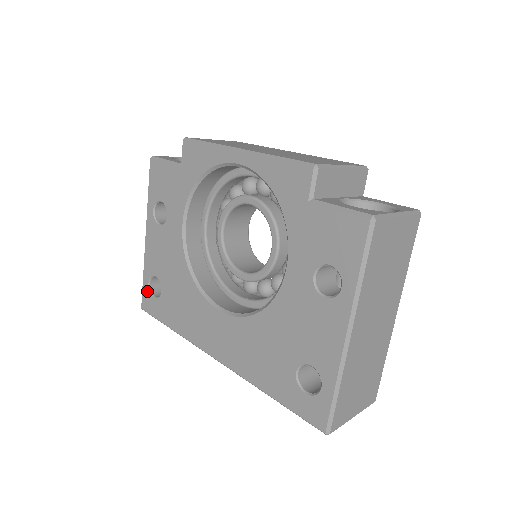
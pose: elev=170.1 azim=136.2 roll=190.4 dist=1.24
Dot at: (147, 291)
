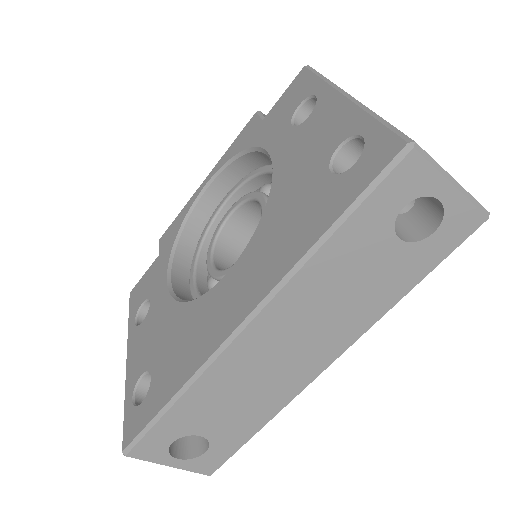
Dot at: (130, 411)
